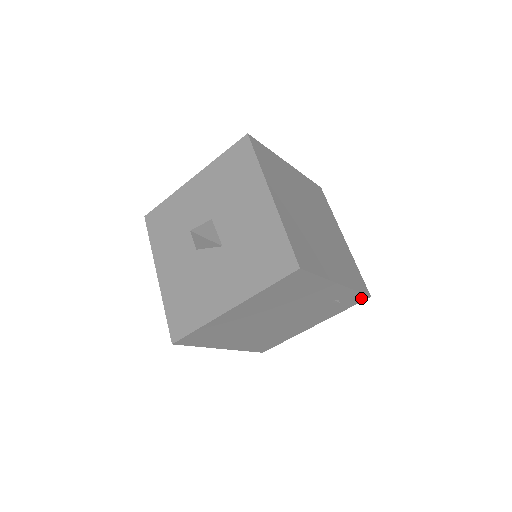
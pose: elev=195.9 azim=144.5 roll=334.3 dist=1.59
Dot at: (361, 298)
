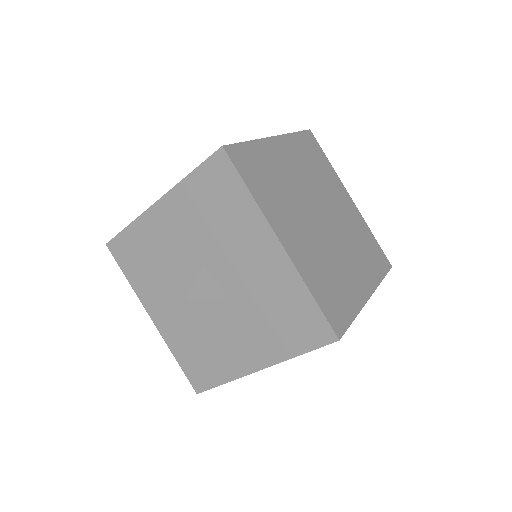
Dot at: occluded
